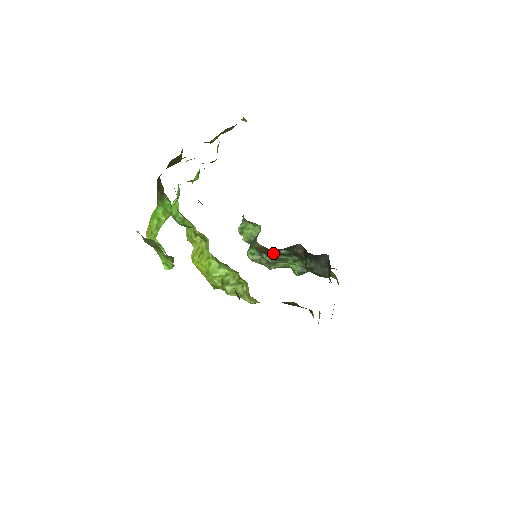
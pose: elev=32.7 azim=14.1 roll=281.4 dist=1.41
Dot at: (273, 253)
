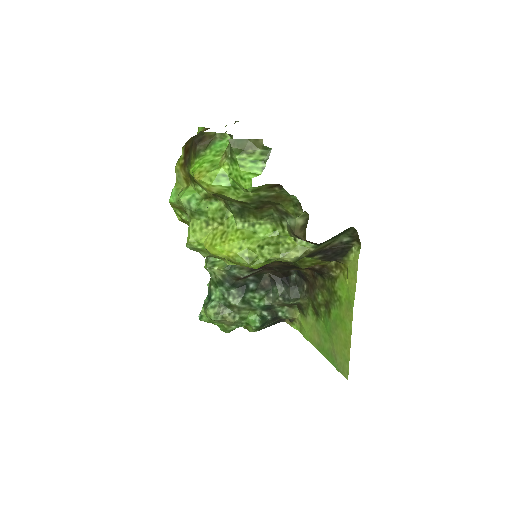
Dot at: occluded
